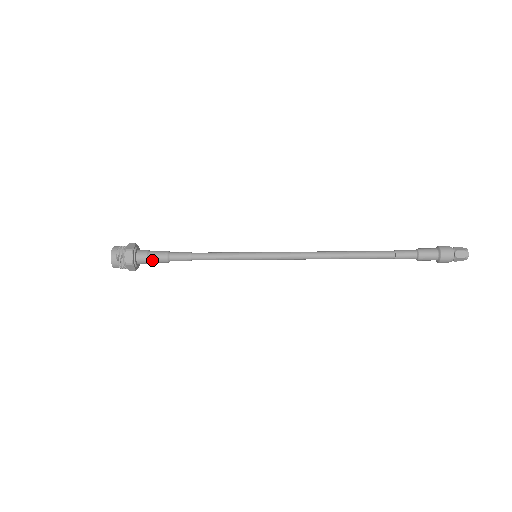
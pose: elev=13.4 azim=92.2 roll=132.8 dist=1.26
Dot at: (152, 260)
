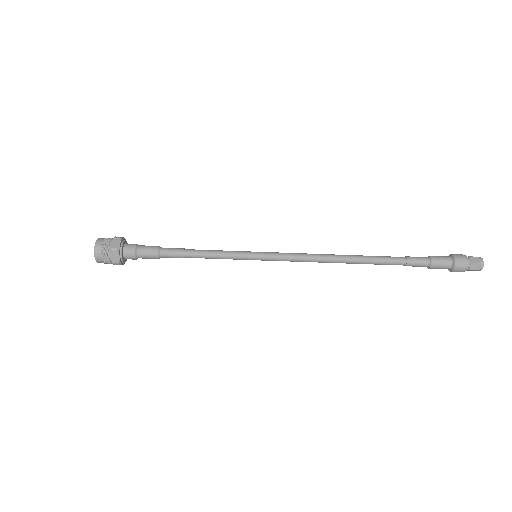
Dot at: (141, 246)
